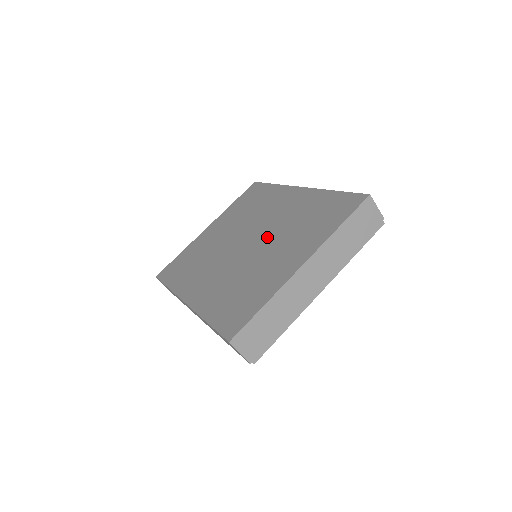
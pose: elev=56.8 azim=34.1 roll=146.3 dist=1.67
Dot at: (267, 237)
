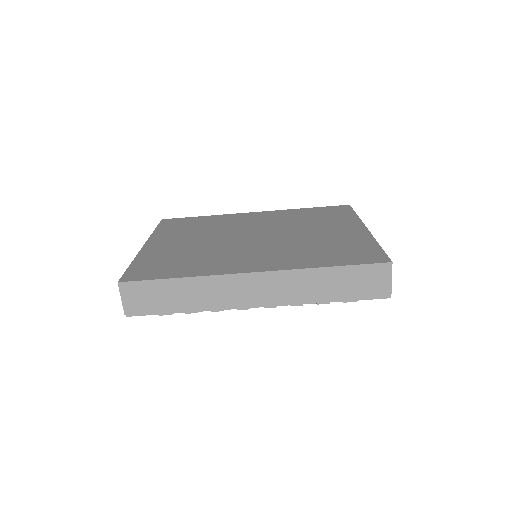
Dot at: (283, 229)
